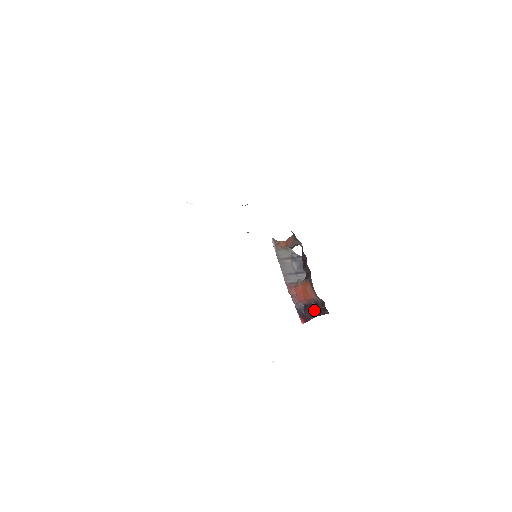
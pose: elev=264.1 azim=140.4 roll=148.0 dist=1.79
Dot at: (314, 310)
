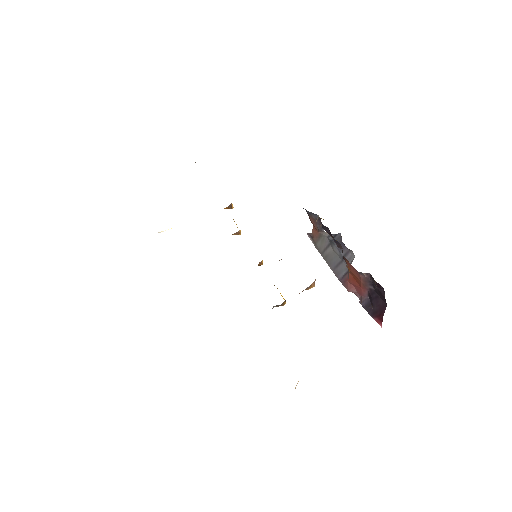
Dot at: (378, 297)
